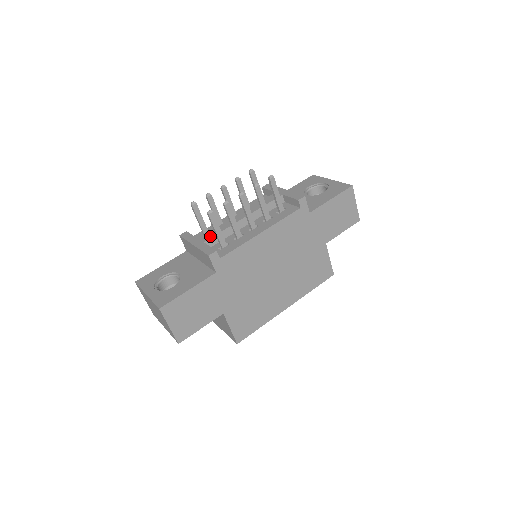
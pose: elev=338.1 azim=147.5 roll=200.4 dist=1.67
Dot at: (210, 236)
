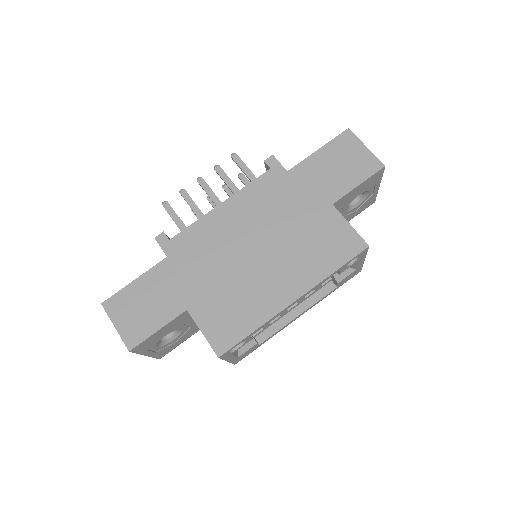
Dot at: occluded
